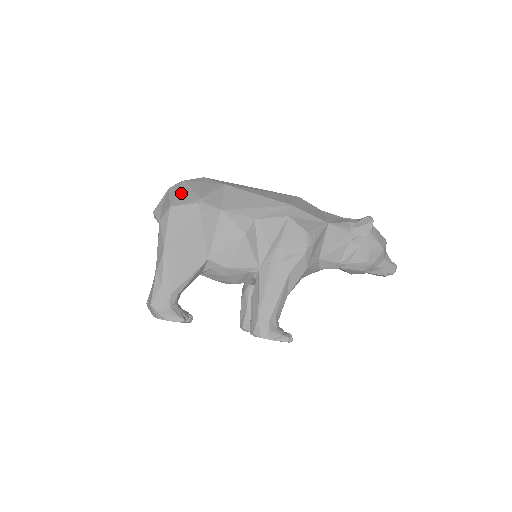
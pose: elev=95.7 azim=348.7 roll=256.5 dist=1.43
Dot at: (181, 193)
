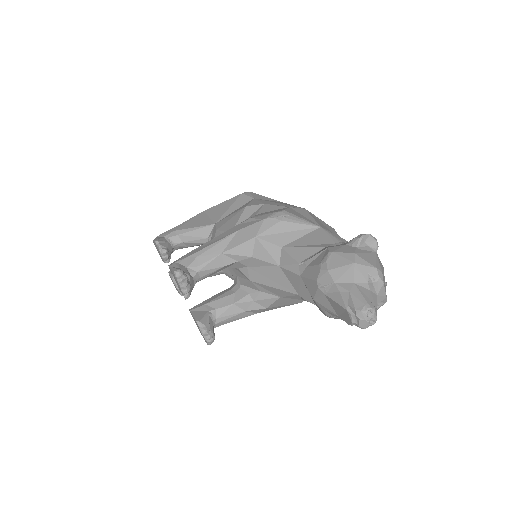
Dot at: occluded
